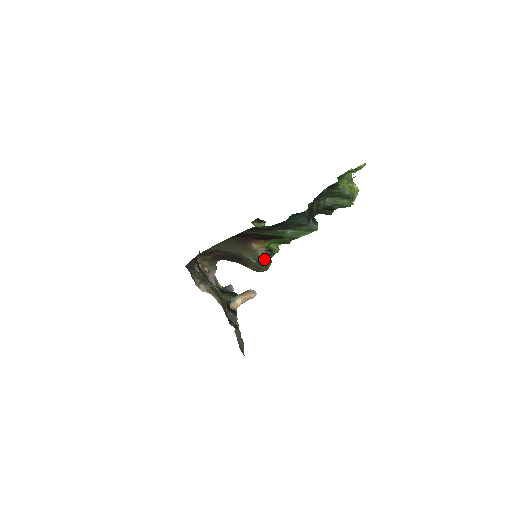
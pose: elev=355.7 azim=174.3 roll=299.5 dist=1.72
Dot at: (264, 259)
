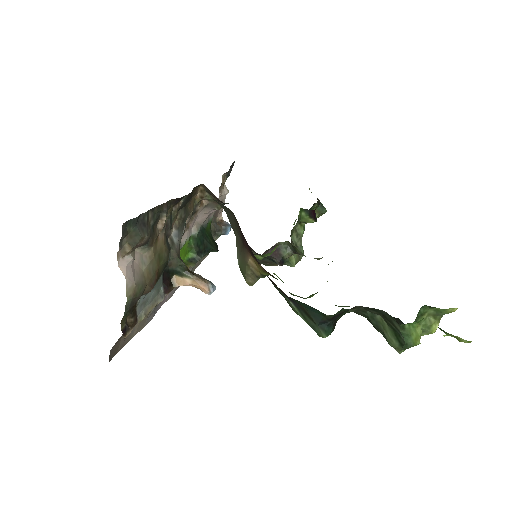
Dot at: (247, 282)
